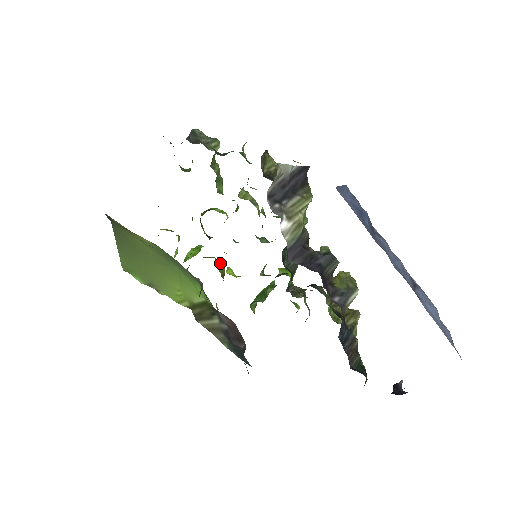
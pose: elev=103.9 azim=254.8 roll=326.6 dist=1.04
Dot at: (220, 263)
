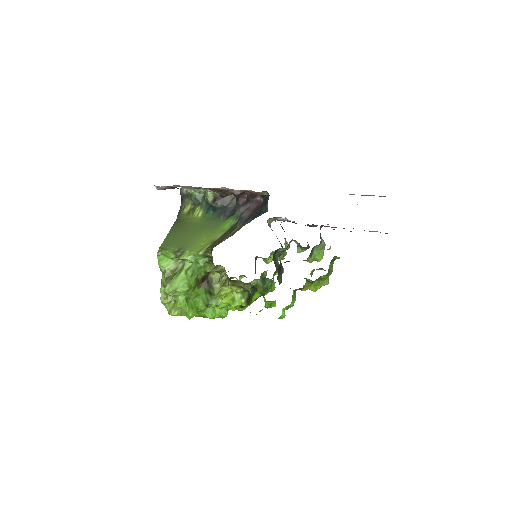
Dot at: (220, 289)
